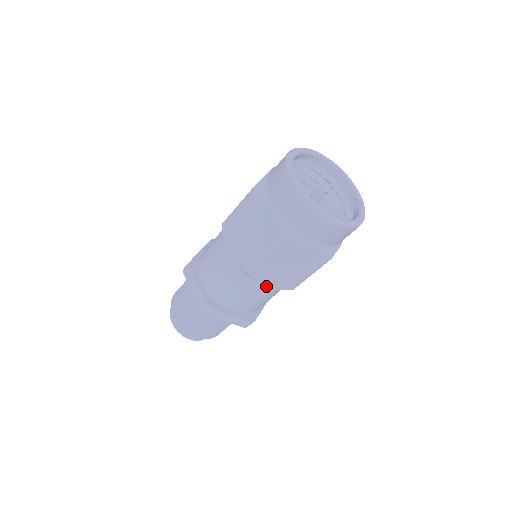
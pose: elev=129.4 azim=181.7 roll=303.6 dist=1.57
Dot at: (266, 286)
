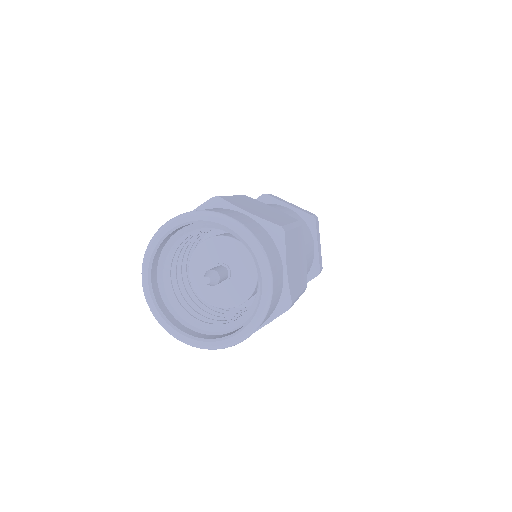
Dot at: occluded
